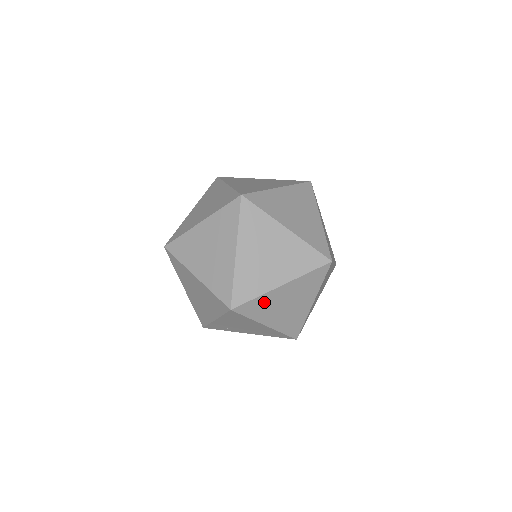
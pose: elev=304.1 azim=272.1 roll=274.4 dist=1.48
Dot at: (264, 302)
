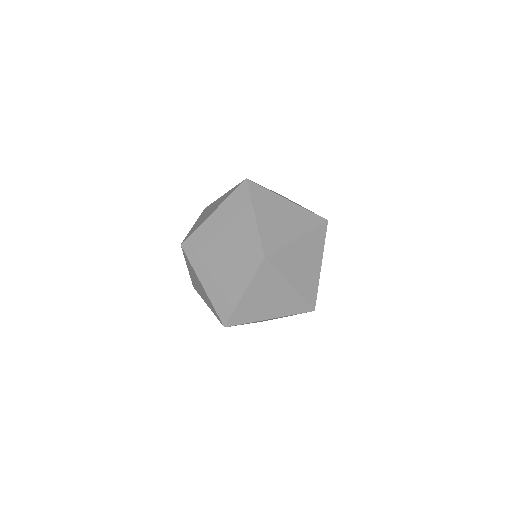
Dot at: (287, 255)
